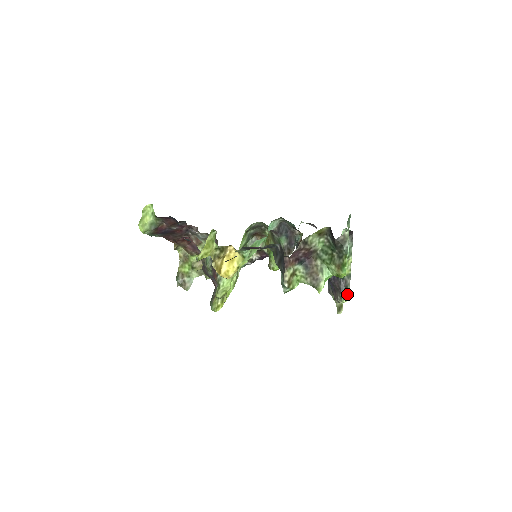
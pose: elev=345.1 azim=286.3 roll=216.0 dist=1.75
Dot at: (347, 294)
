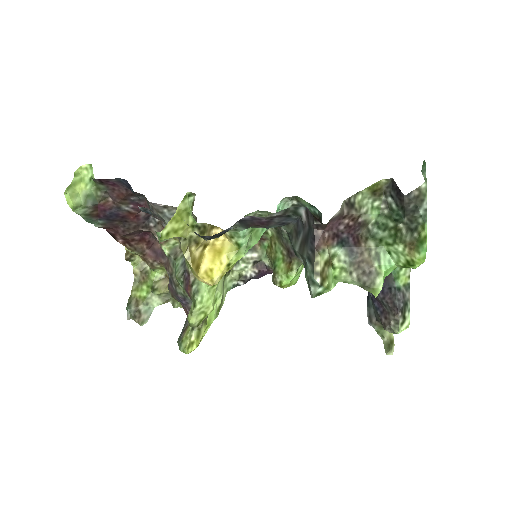
Dot at: (406, 316)
